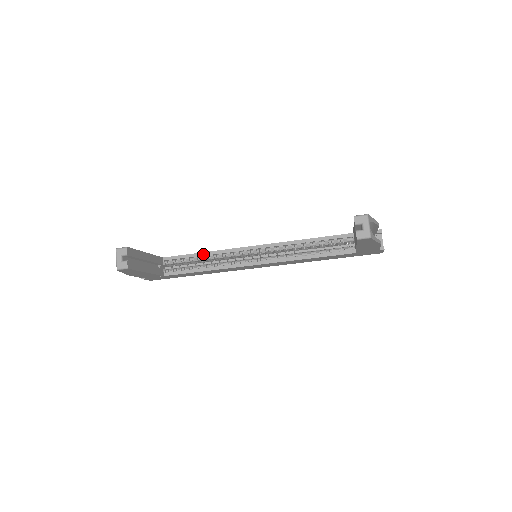
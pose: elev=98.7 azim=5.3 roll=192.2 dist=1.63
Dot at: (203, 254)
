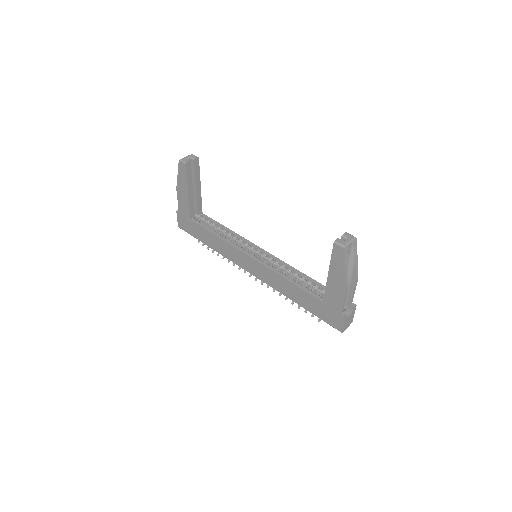
Dot at: (227, 229)
